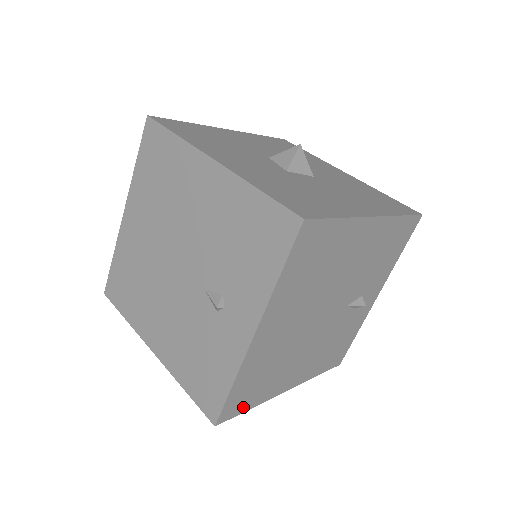
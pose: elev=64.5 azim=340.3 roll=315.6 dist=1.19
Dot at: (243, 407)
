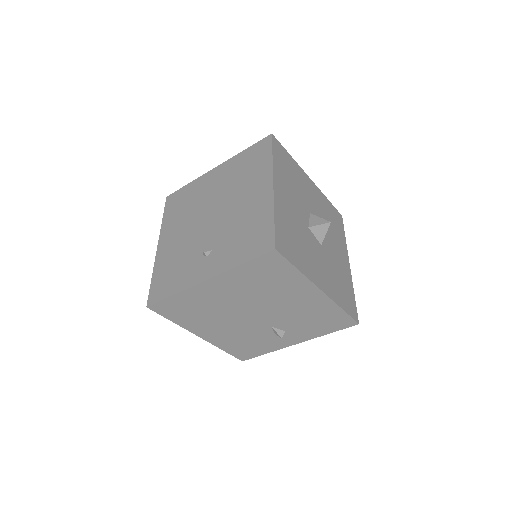
Dot at: (169, 315)
